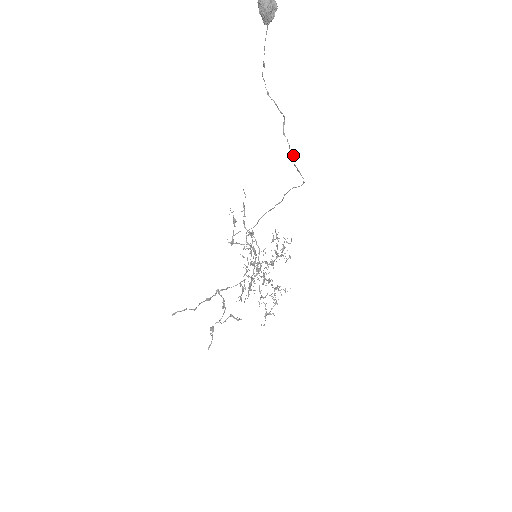
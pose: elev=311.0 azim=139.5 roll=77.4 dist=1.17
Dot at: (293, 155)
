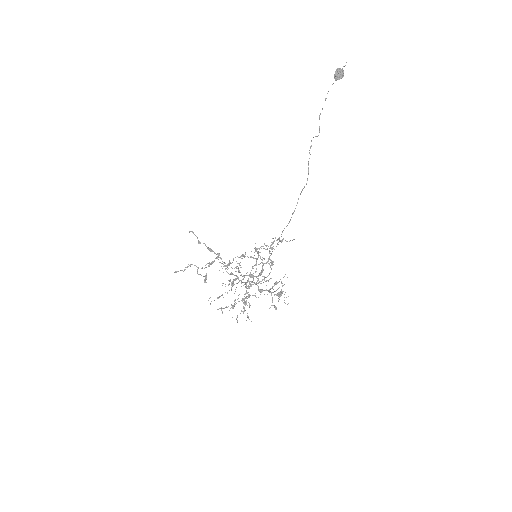
Dot at: (309, 152)
